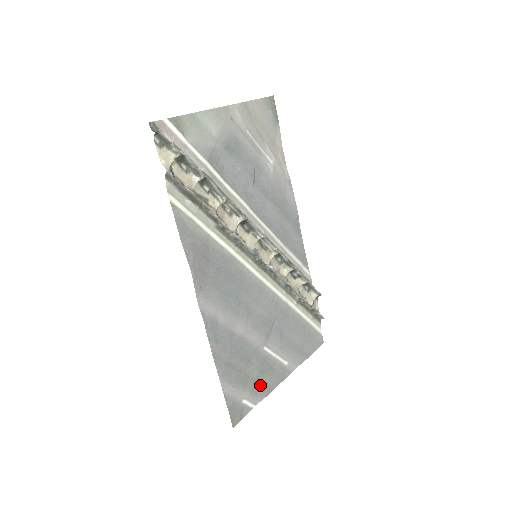
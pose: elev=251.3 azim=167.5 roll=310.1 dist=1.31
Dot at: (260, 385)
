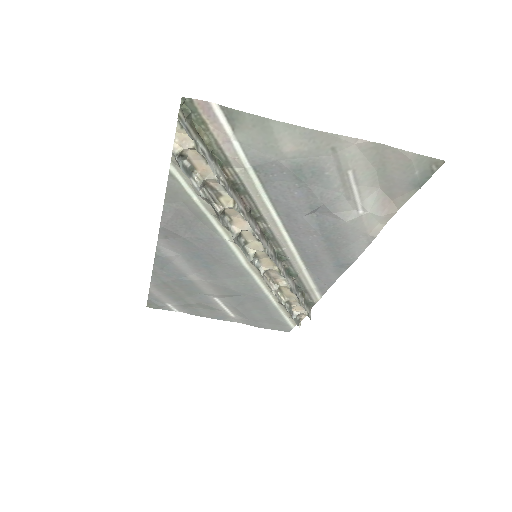
Dot at: (193, 308)
